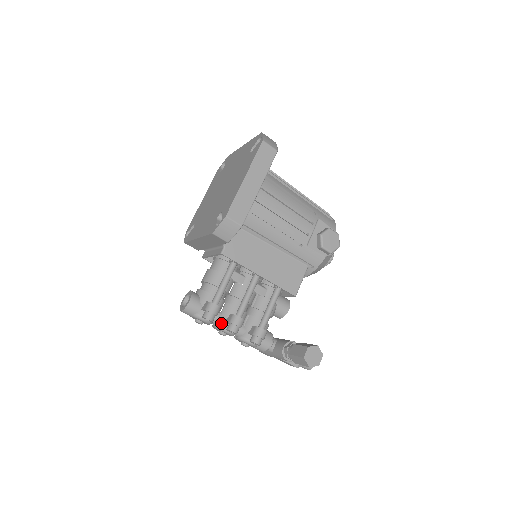
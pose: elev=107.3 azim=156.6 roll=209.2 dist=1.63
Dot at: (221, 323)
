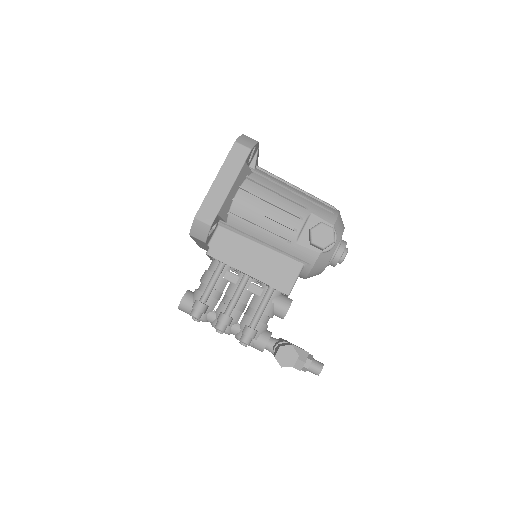
Dot at: (214, 321)
